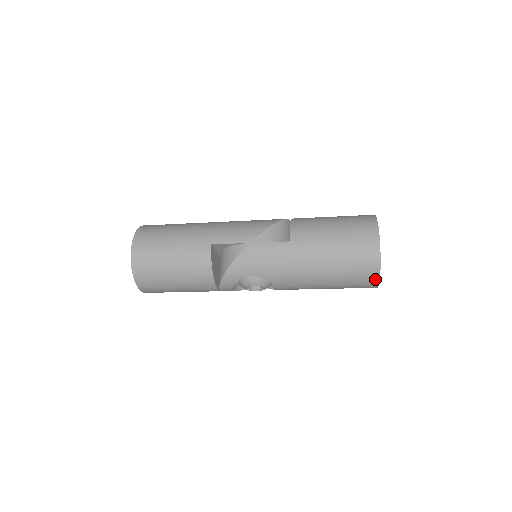
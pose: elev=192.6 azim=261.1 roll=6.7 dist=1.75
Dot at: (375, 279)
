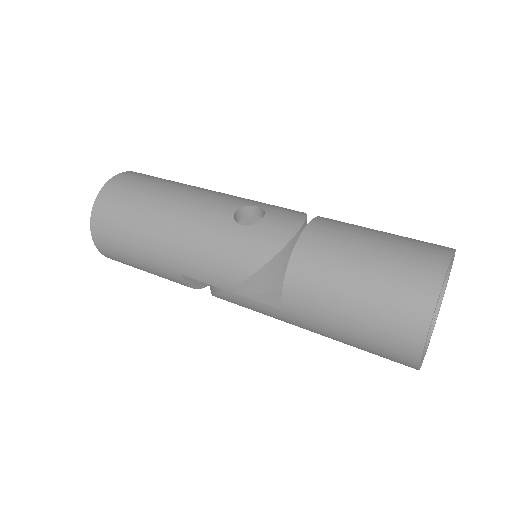
Dot at: occluded
